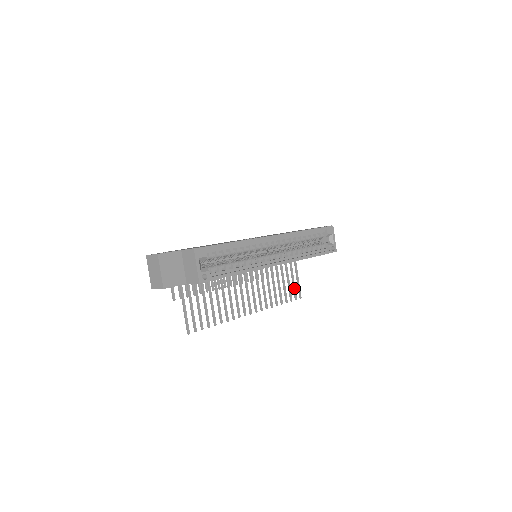
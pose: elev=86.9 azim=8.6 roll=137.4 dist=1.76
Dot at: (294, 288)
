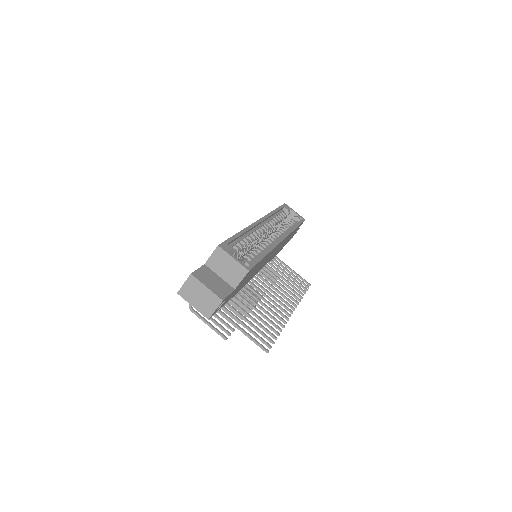
Dot at: (299, 280)
